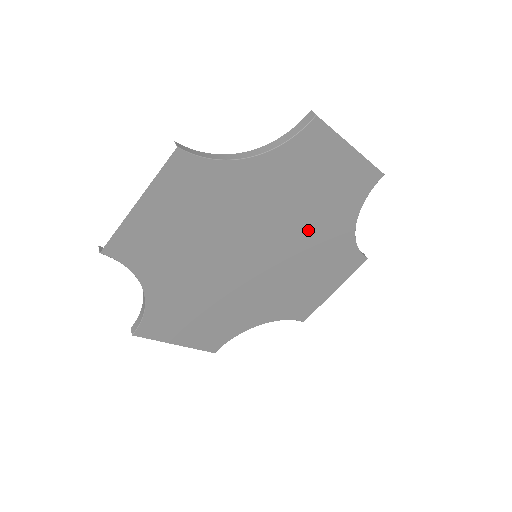
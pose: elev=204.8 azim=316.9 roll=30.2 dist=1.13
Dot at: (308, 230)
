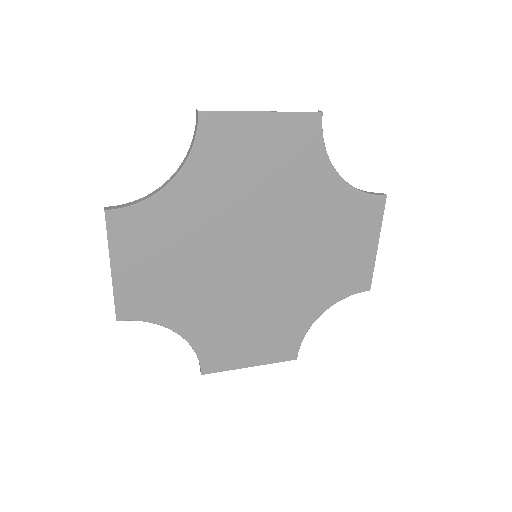
Dot at: (288, 206)
